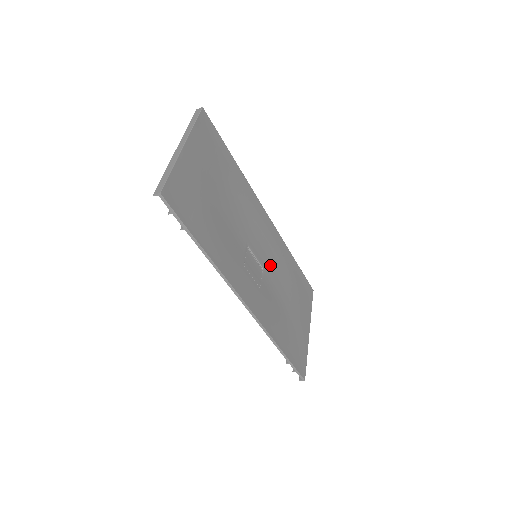
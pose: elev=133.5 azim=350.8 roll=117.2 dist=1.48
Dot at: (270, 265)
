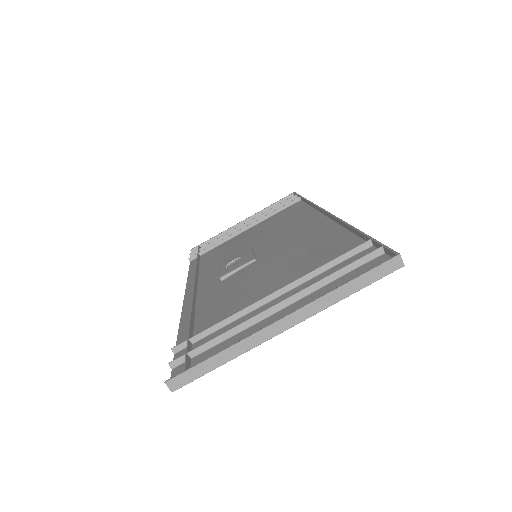
Dot at: occluded
